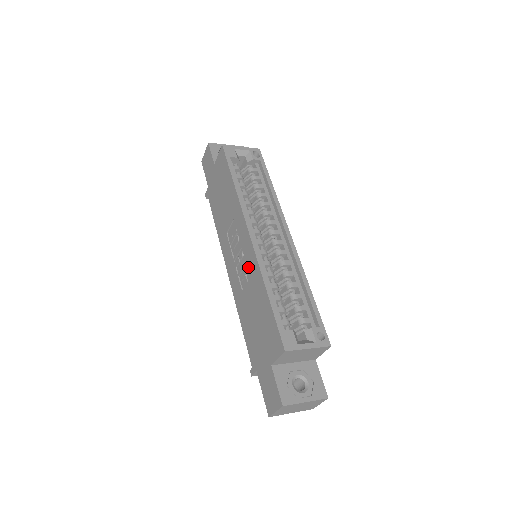
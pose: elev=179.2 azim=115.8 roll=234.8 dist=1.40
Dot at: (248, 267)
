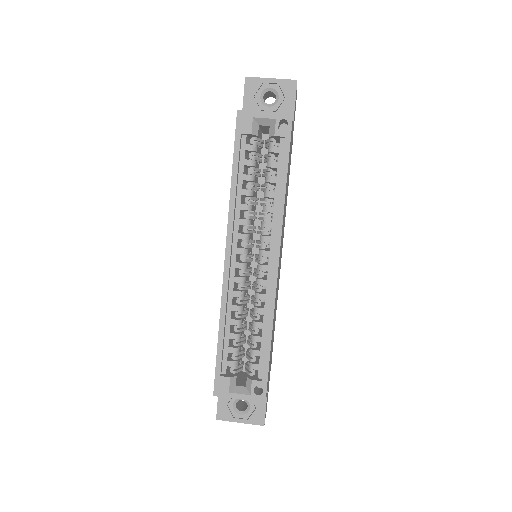
Dot at: occluded
